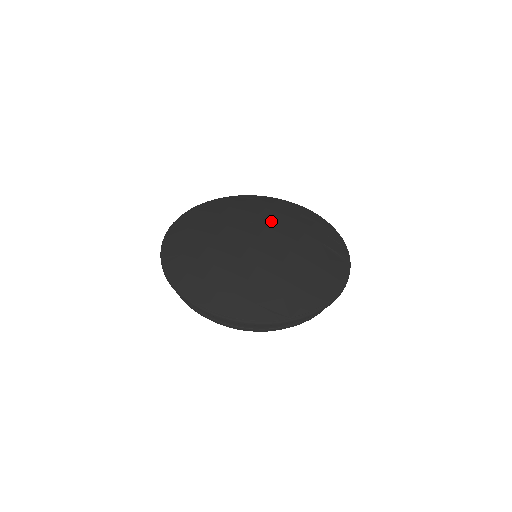
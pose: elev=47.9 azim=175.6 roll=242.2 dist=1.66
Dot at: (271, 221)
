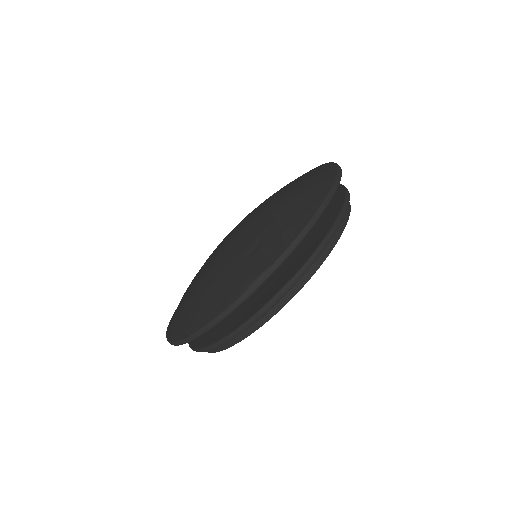
Dot at: (261, 207)
